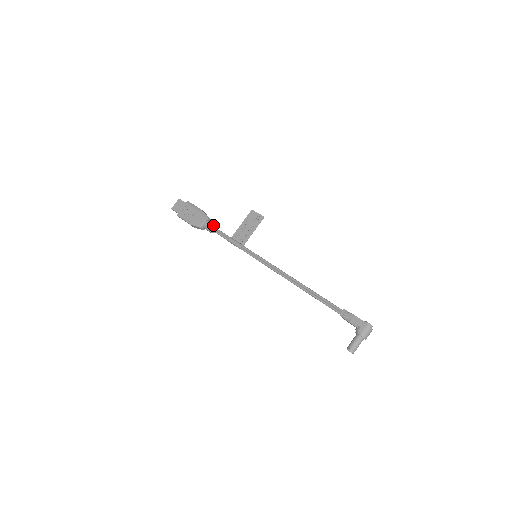
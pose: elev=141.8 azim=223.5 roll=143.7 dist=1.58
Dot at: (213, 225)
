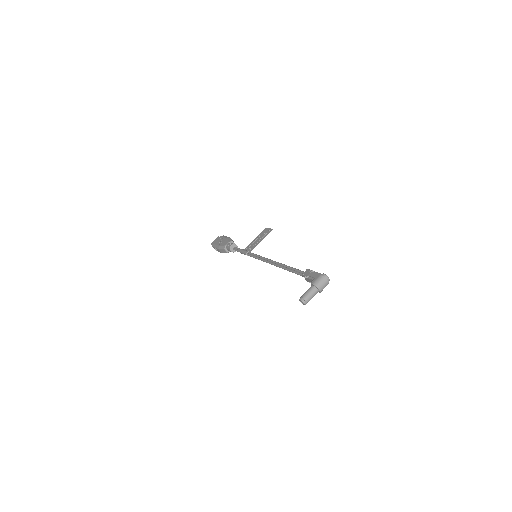
Dot at: (233, 244)
